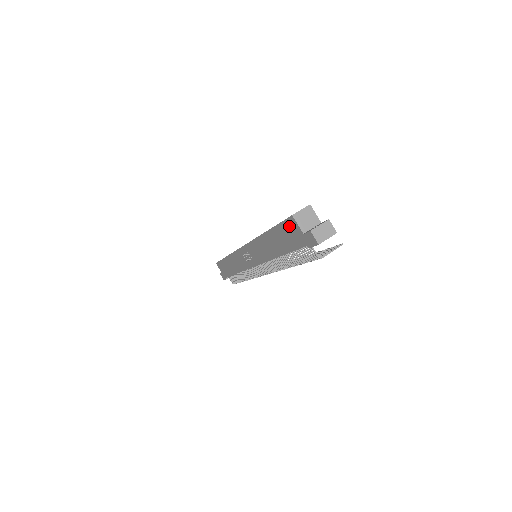
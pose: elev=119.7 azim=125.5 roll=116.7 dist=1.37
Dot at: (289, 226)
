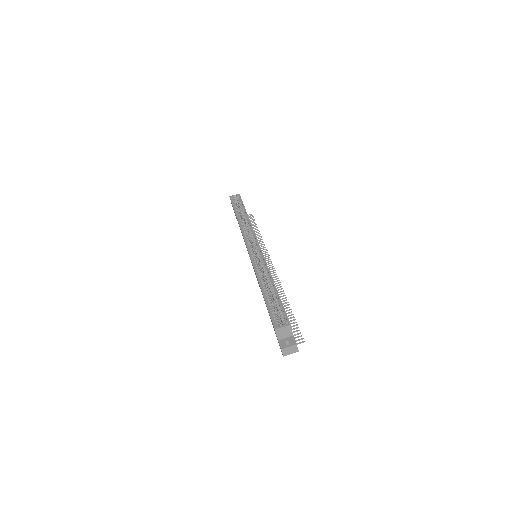
Dot at: occluded
